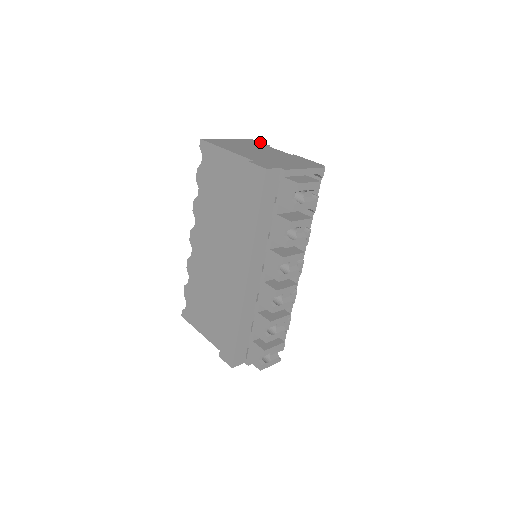
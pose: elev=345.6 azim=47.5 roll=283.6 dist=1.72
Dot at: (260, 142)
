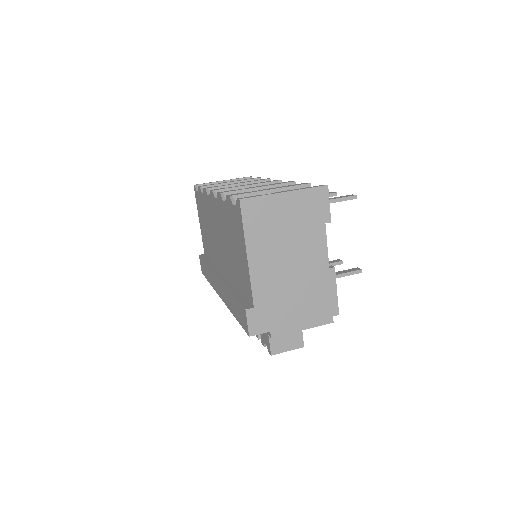
Dot at: (328, 205)
